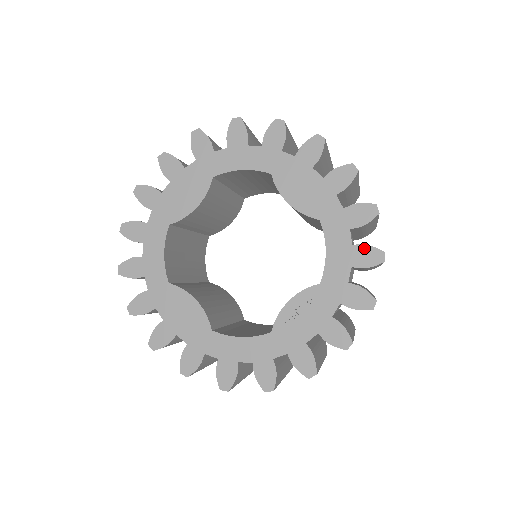
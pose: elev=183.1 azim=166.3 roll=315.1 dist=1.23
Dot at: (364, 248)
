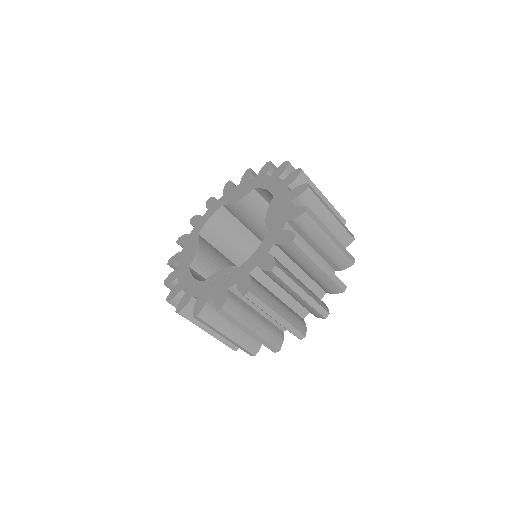
Dot at: (270, 257)
